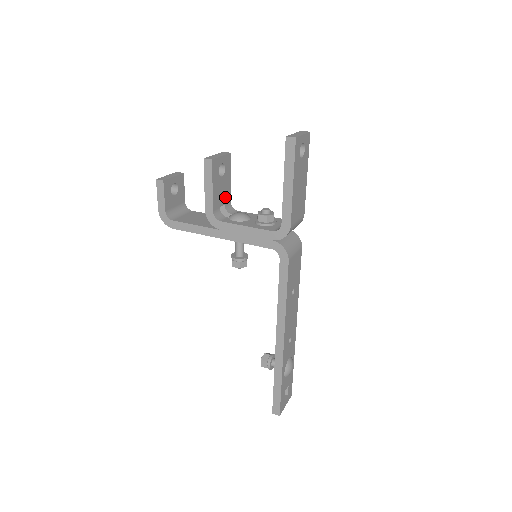
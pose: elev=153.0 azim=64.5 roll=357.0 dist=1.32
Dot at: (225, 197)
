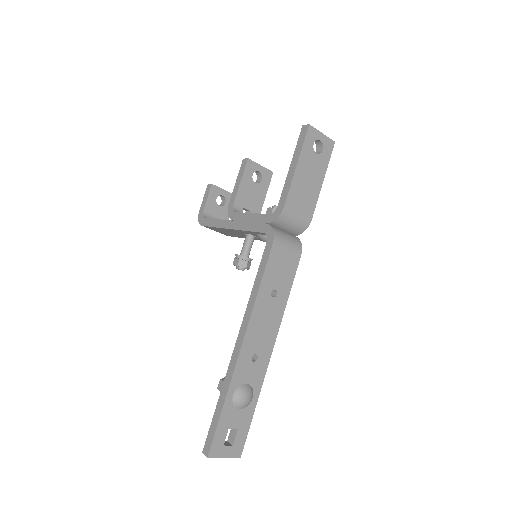
Dot at: (254, 205)
